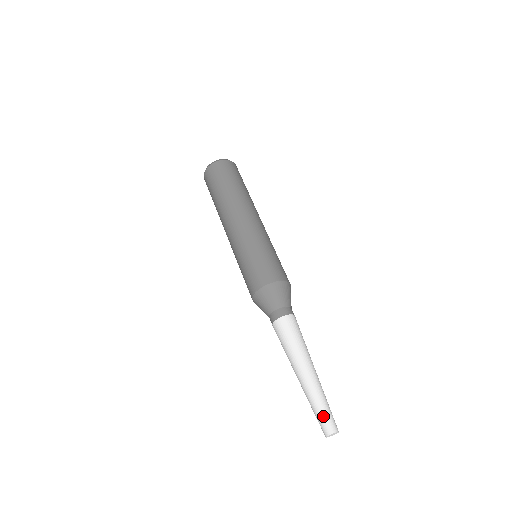
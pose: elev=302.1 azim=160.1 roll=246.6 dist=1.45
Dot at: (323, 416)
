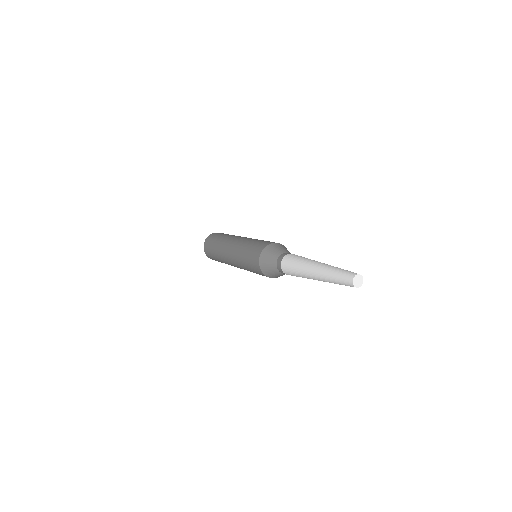
Dot at: (341, 276)
